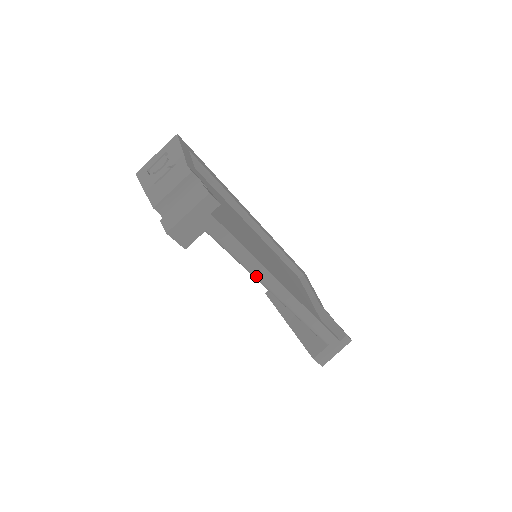
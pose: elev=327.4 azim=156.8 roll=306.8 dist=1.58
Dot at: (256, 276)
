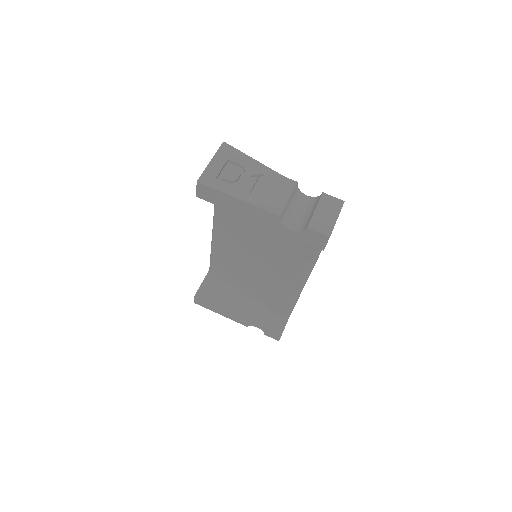
Dot at: (312, 269)
